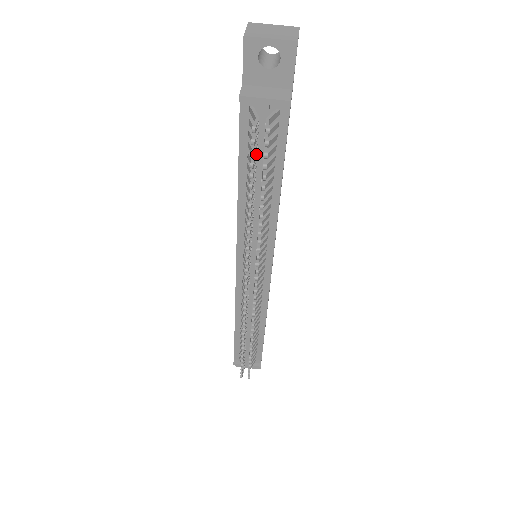
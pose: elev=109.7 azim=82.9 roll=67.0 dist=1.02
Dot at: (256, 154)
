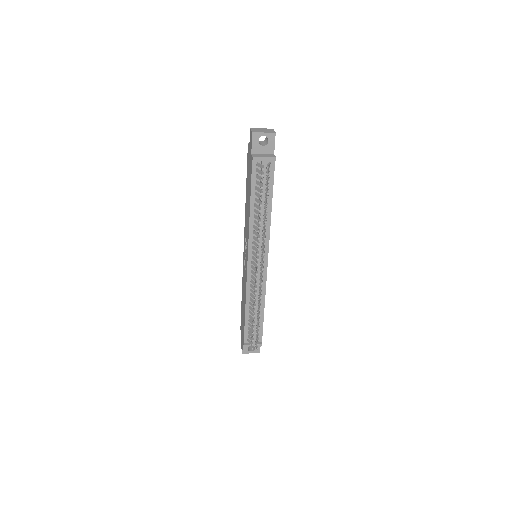
Dot at: (262, 184)
